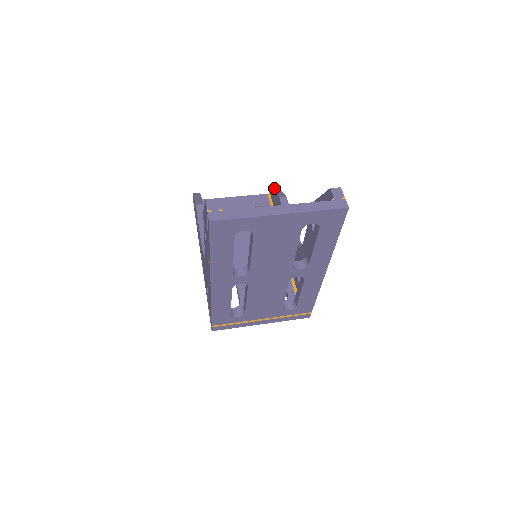
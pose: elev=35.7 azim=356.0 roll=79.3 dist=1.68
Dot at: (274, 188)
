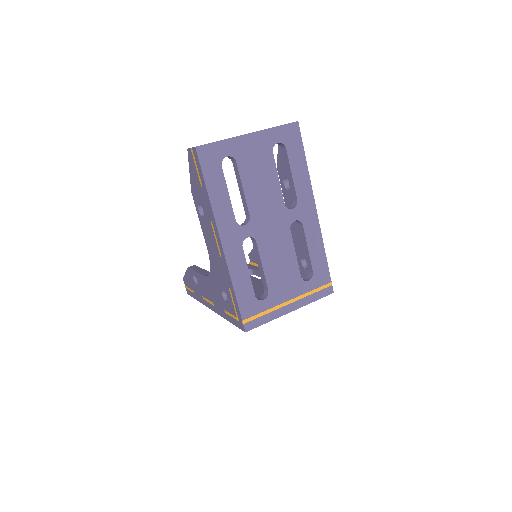
Dot at: occluded
